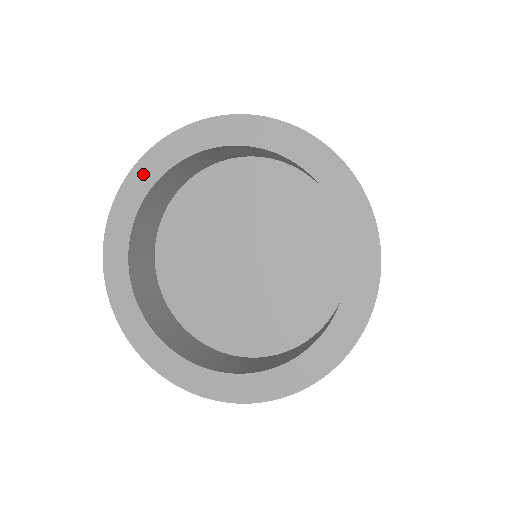
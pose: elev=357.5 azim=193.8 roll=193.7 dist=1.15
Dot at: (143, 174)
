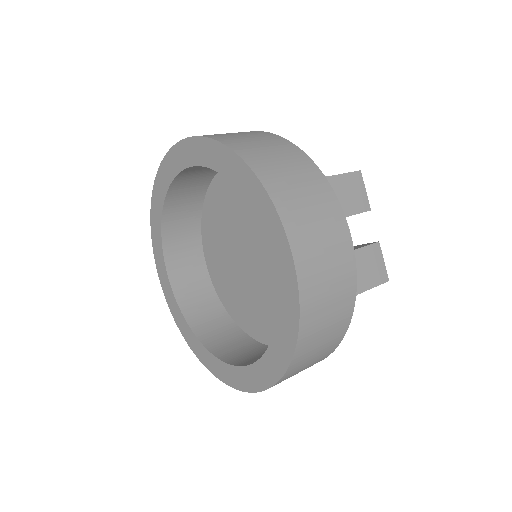
Dot at: (159, 190)
